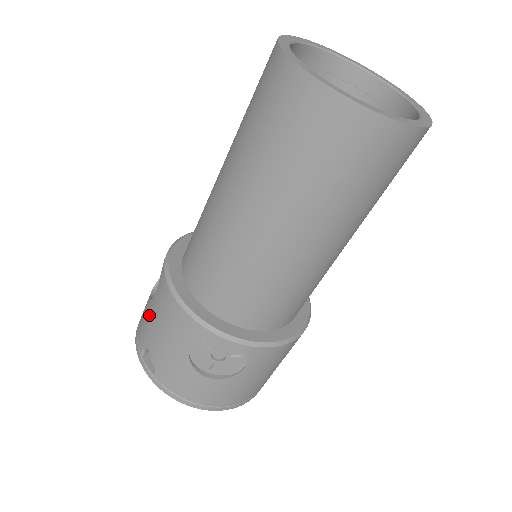
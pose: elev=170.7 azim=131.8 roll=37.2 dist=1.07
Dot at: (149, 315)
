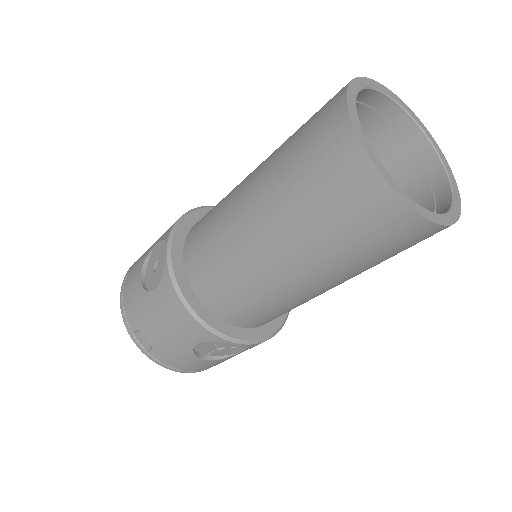
Dot at: (146, 306)
